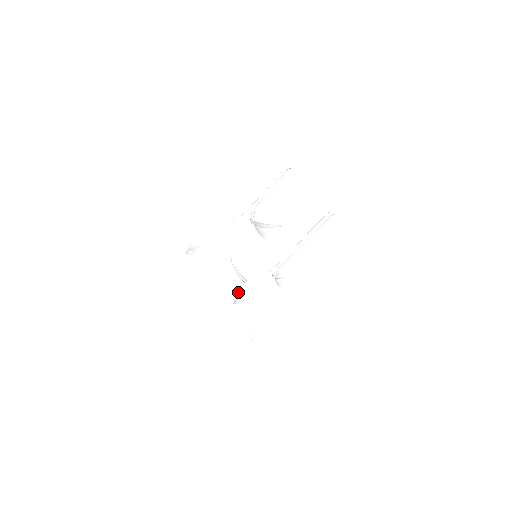
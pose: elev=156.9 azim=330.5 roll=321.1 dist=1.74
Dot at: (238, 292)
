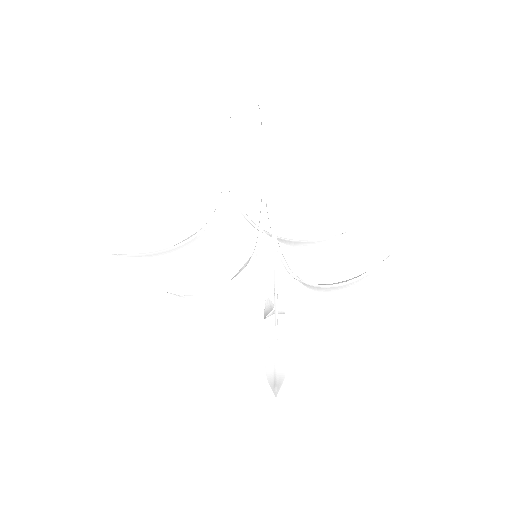
Dot at: occluded
